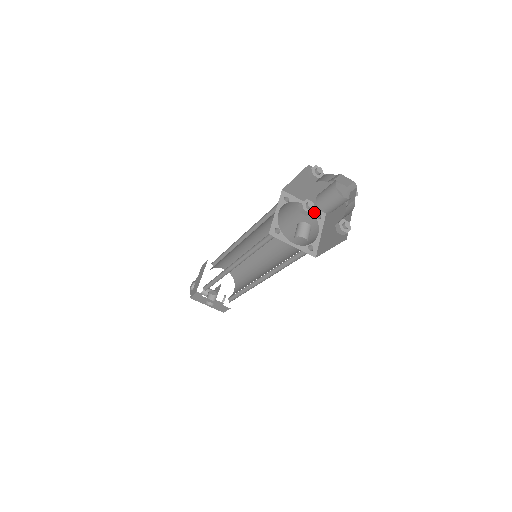
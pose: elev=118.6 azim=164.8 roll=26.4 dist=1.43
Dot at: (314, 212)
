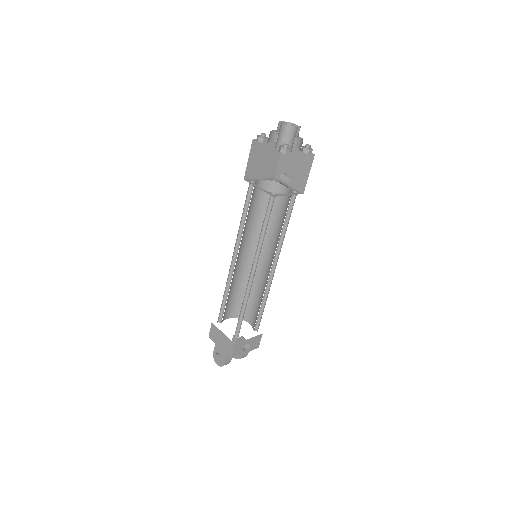
Dot at: (270, 180)
